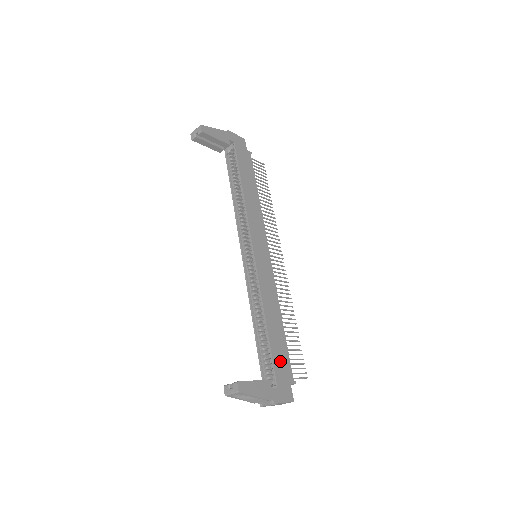
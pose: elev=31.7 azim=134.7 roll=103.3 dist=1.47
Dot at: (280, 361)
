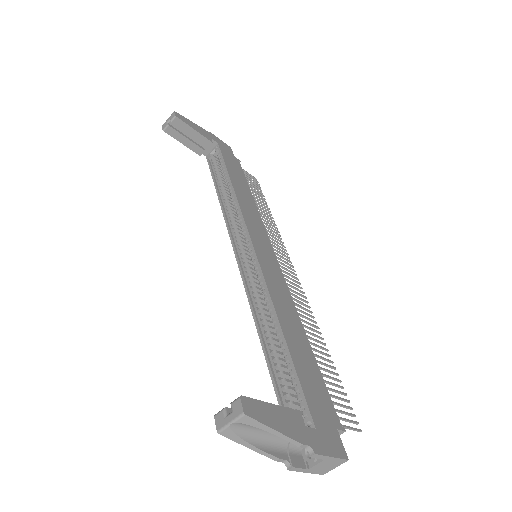
Dot at: (312, 388)
